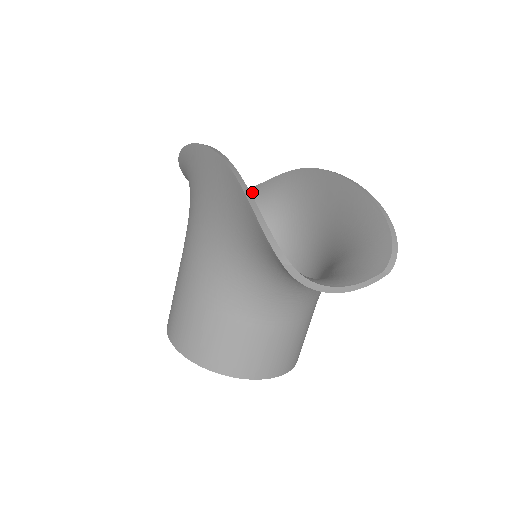
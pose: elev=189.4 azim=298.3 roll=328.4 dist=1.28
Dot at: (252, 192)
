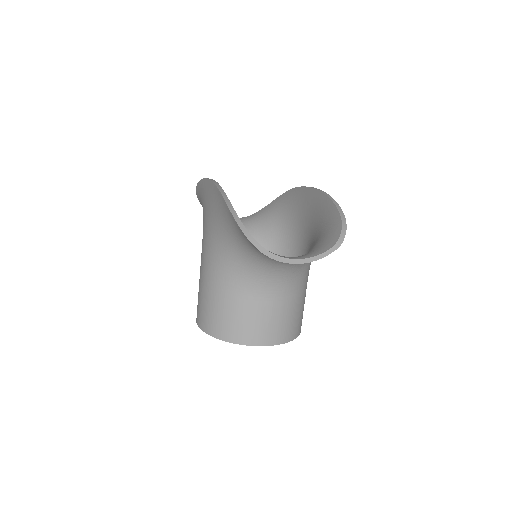
Dot at: (258, 214)
